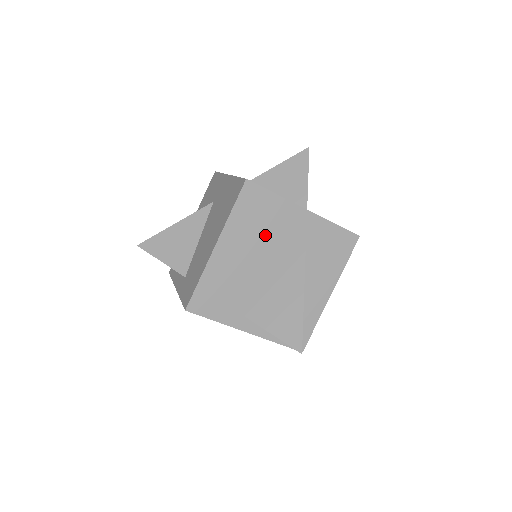
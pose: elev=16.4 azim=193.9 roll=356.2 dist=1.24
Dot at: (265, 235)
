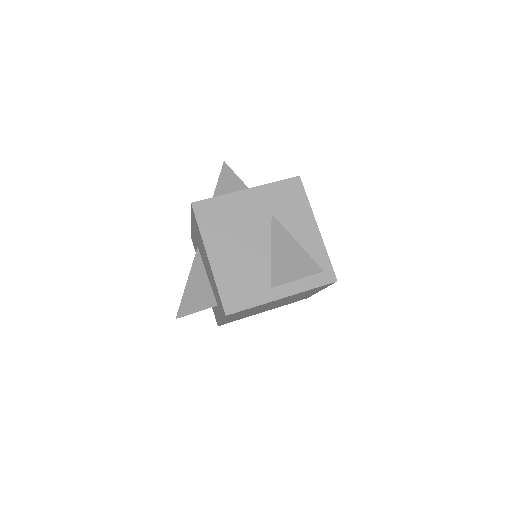
Dot at: (235, 226)
